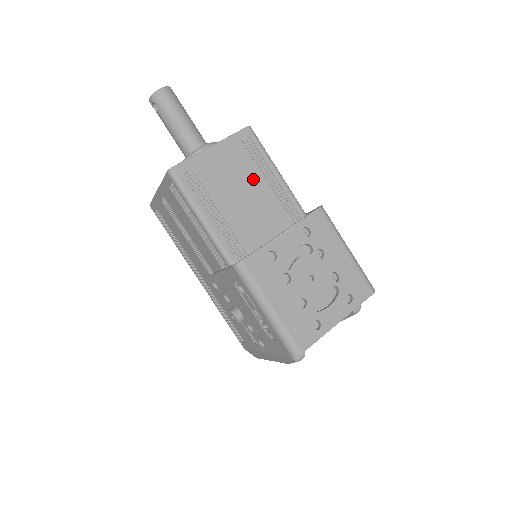
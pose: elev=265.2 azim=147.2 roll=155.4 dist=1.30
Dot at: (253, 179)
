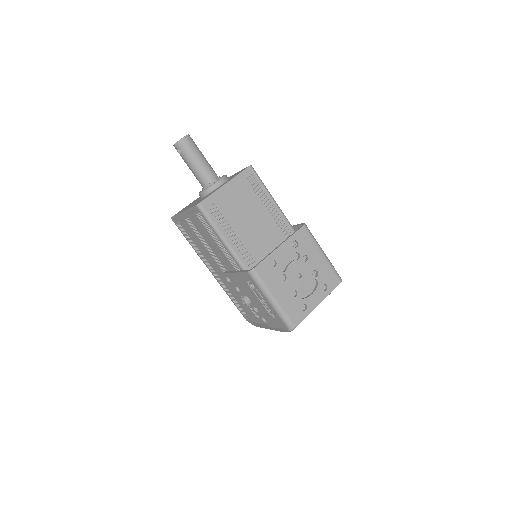
Dot at: (256, 205)
